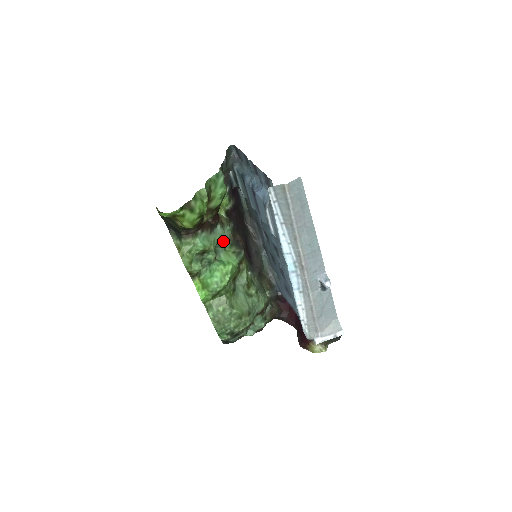
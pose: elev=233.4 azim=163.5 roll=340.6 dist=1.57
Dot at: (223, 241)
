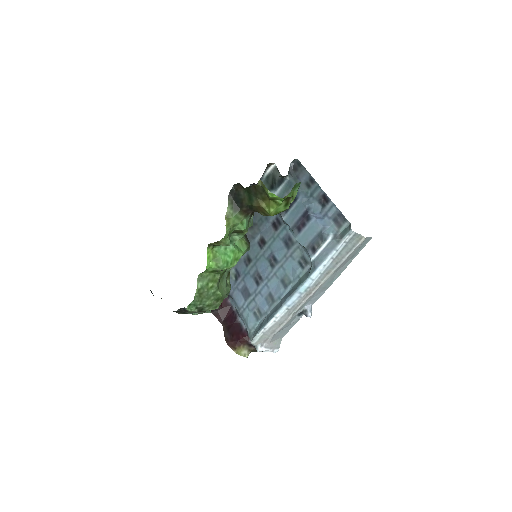
Dot at: occluded
